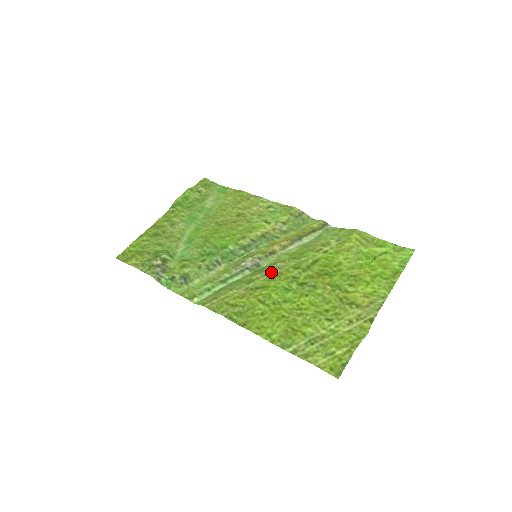
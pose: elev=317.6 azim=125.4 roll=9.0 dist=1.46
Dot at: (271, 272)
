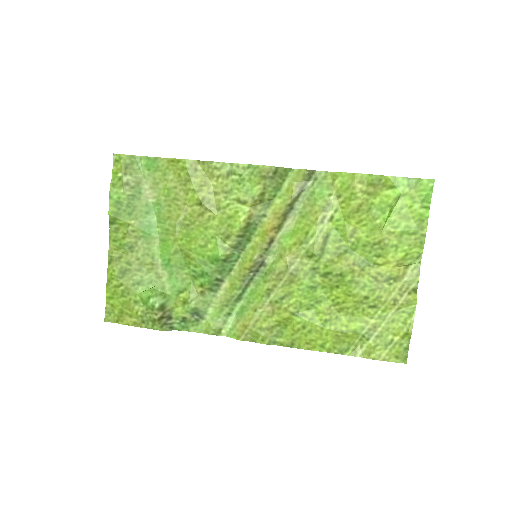
Dot at: (285, 273)
